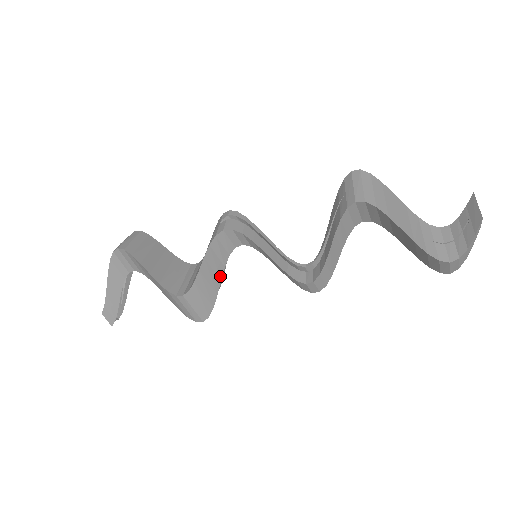
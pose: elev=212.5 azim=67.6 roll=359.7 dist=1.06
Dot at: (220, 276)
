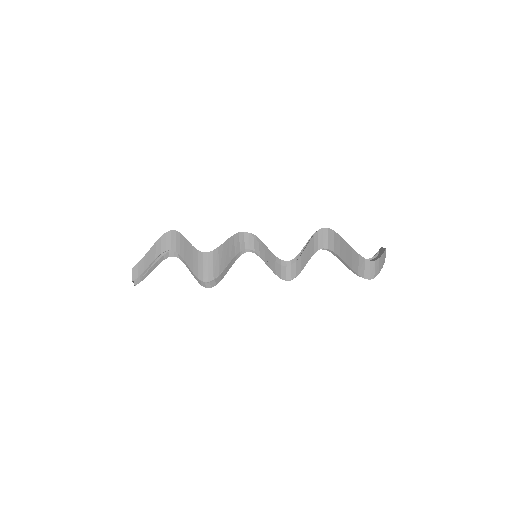
Dot at: (230, 259)
